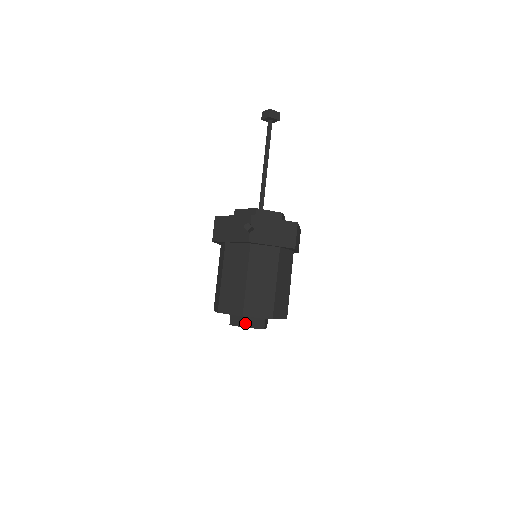
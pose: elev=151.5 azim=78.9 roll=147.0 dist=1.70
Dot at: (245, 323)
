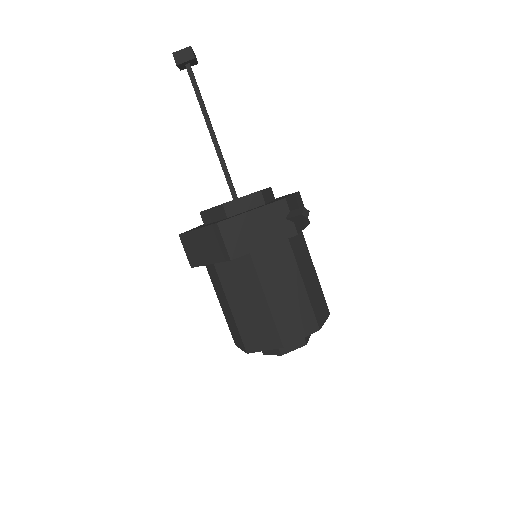
Dot at: (305, 339)
